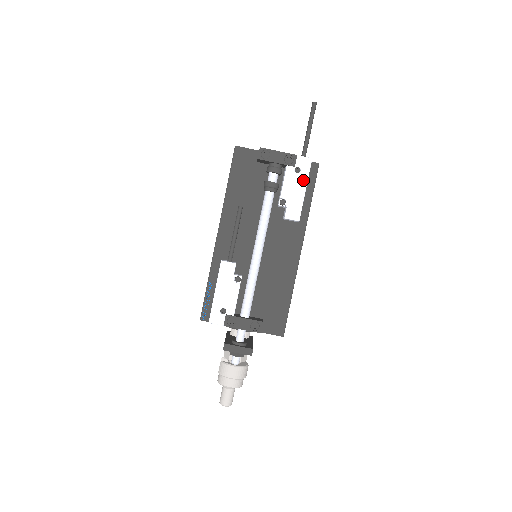
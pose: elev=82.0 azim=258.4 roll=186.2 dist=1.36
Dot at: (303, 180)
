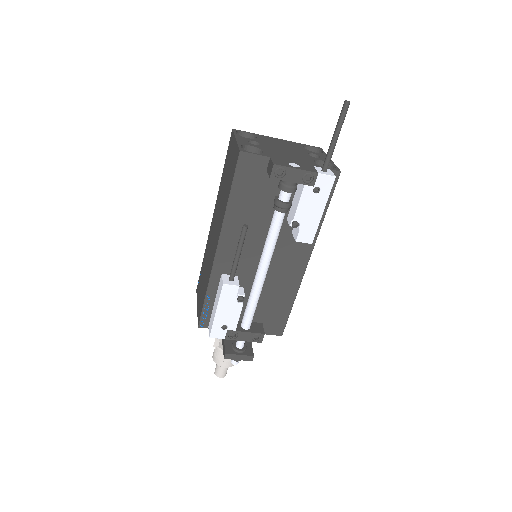
Dot at: (322, 201)
